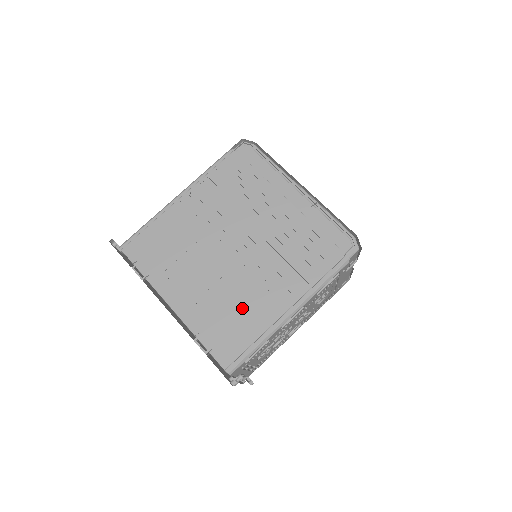
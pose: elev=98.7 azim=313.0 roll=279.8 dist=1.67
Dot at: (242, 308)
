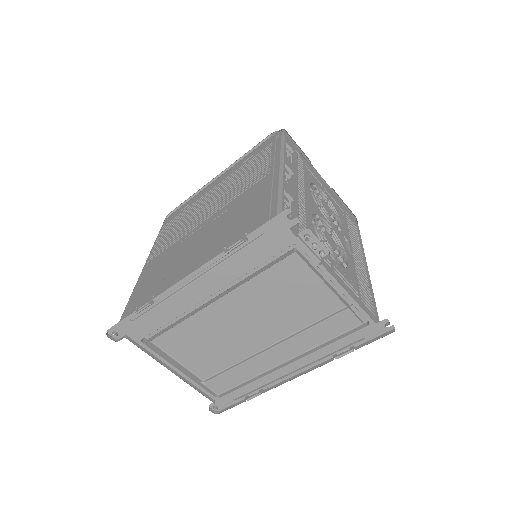
Dot at: (241, 208)
